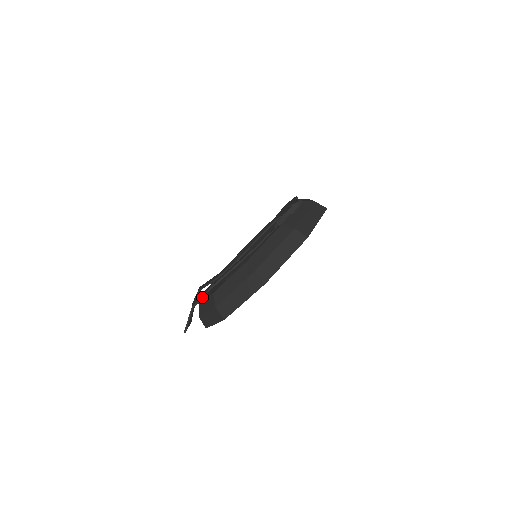
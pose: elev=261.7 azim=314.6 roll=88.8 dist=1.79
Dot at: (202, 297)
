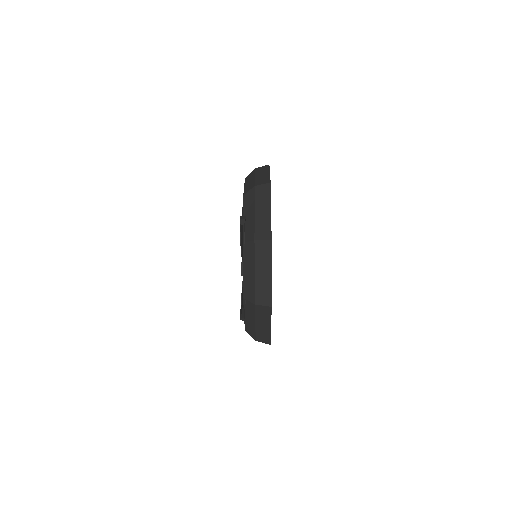
Dot at: occluded
